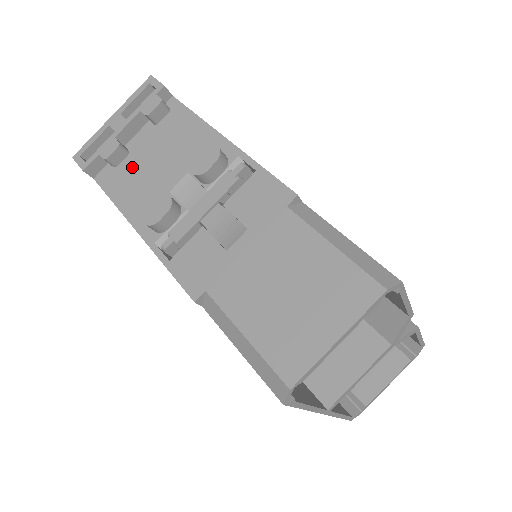
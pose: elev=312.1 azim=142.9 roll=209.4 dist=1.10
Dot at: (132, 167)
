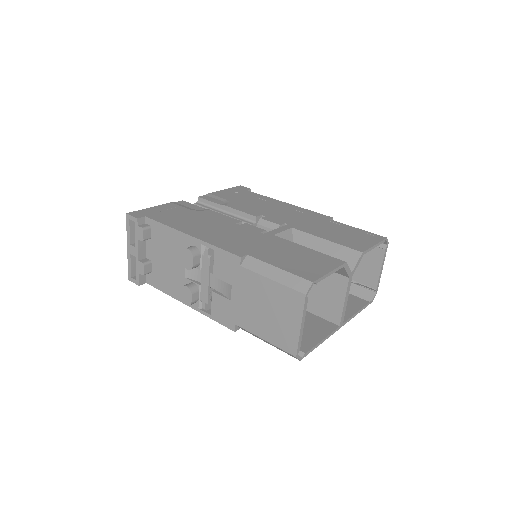
Dot at: (158, 269)
